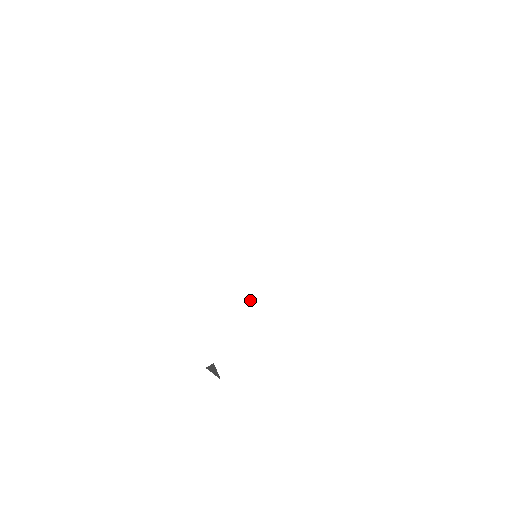
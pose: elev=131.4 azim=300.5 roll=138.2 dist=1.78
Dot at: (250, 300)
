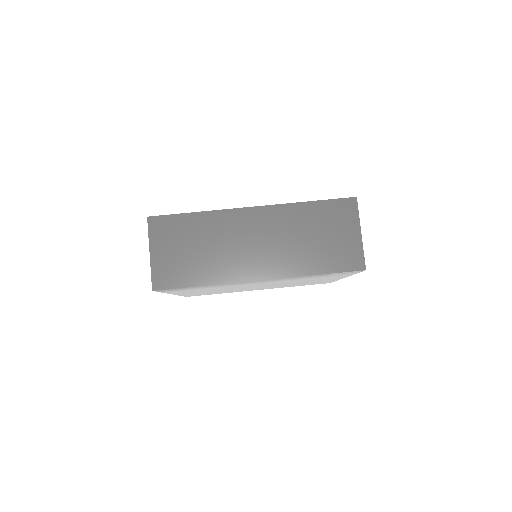
Dot at: occluded
